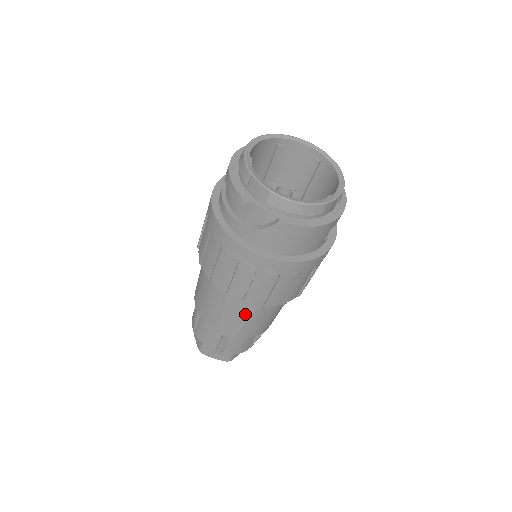
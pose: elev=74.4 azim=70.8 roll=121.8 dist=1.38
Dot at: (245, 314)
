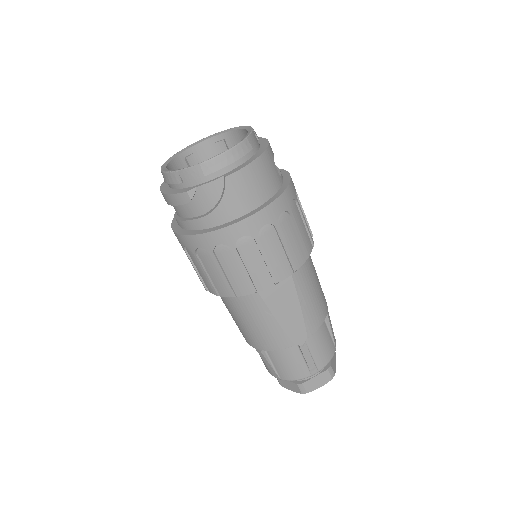
Dot at: (292, 301)
